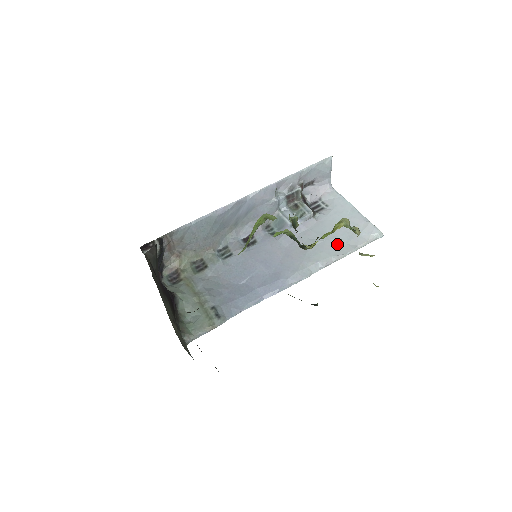
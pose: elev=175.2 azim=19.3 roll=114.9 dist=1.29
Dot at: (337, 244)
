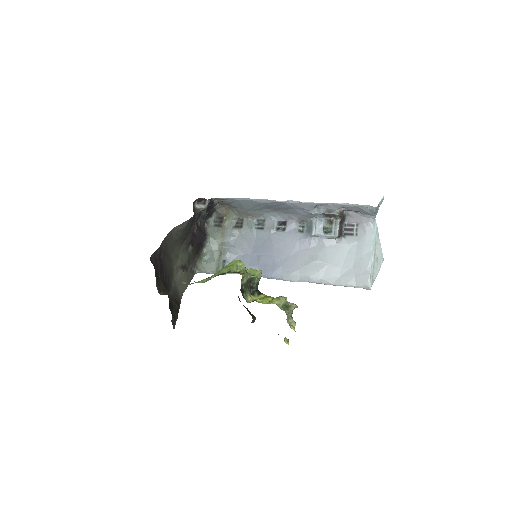
Dot at: (333, 272)
